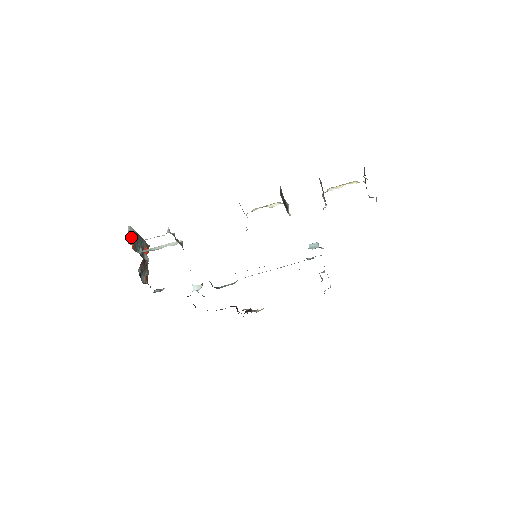
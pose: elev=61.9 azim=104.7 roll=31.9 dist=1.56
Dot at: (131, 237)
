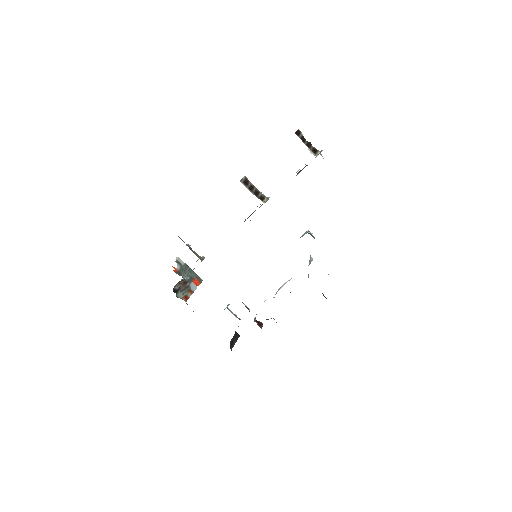
Dot at: (178, 265)
